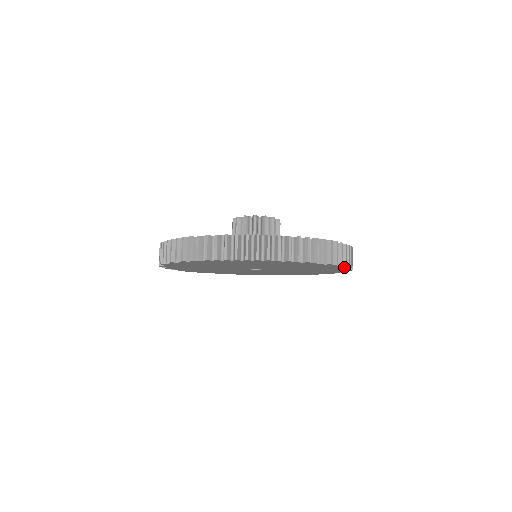
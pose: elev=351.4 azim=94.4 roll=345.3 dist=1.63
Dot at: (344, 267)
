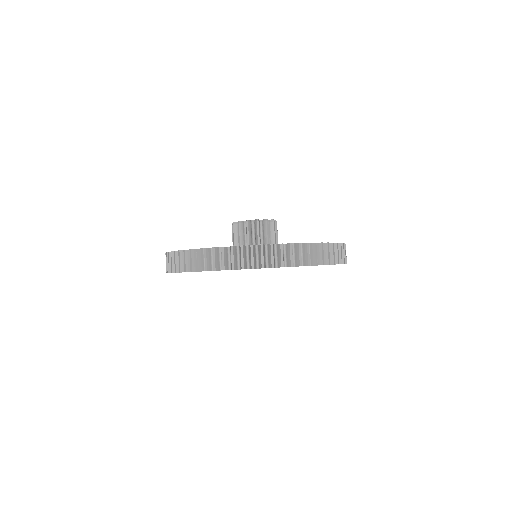
Dot at: occluded
